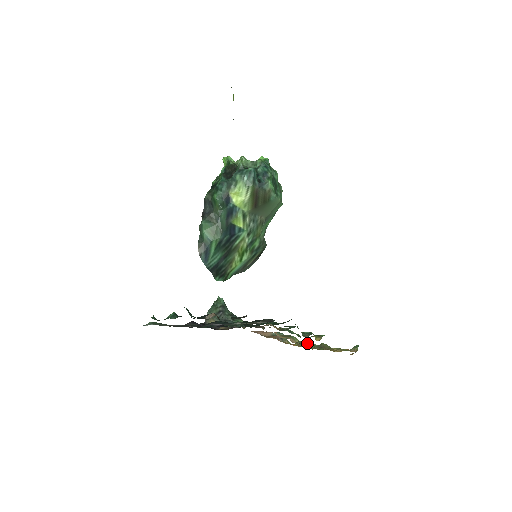
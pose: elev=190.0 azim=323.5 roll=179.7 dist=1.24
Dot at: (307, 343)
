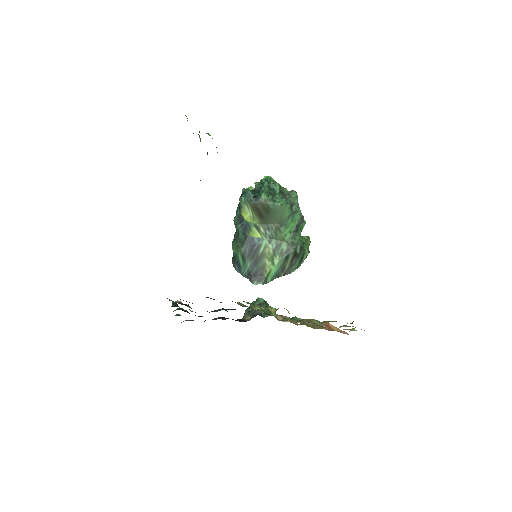
Dot at: occluded
